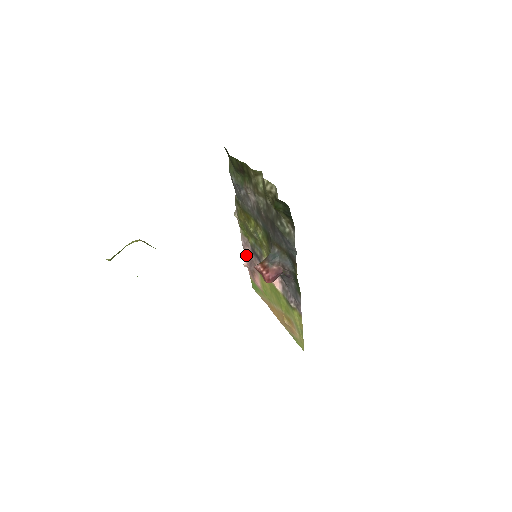
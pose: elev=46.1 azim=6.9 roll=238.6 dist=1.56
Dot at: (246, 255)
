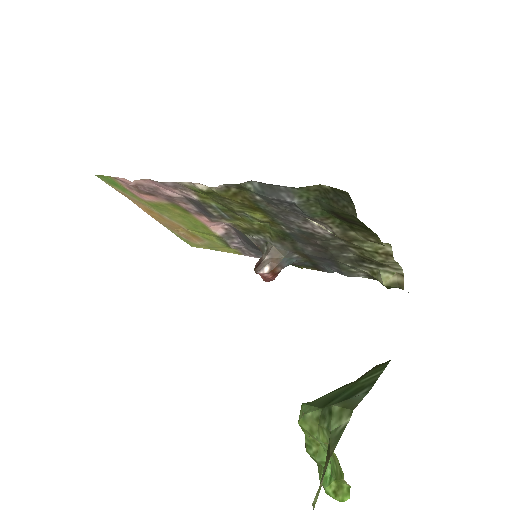
Dot at: (148, 181)
